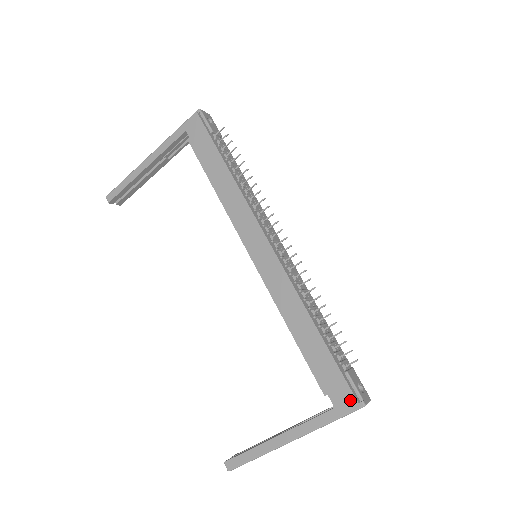
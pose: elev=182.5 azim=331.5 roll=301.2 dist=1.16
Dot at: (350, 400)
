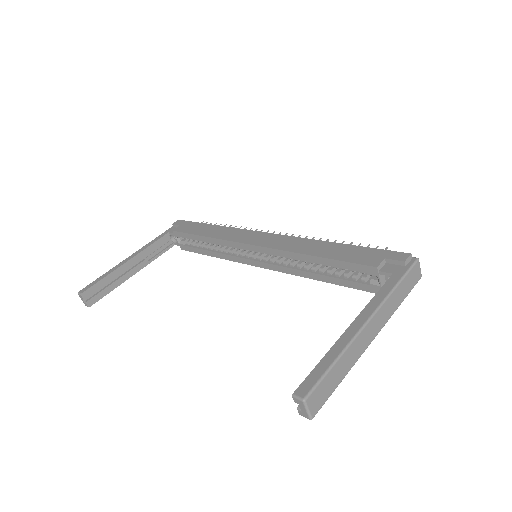
Dot at: (402, 256)
